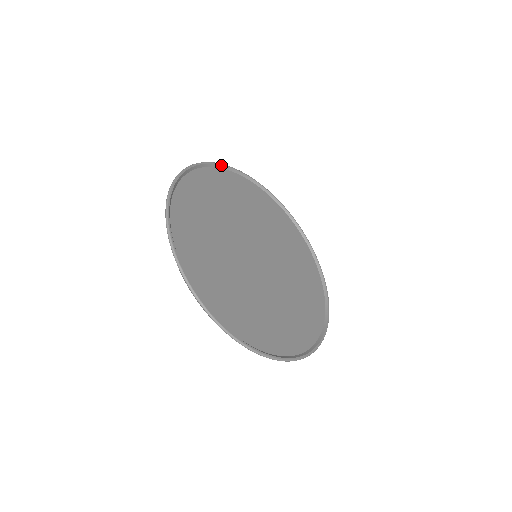
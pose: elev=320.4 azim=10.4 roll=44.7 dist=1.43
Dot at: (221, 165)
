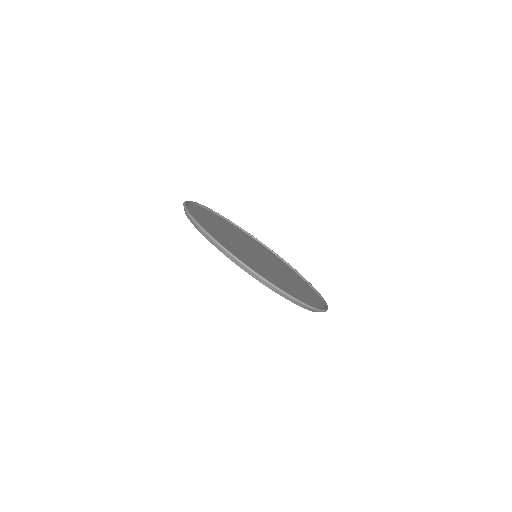
Dot at: (186, 207)
